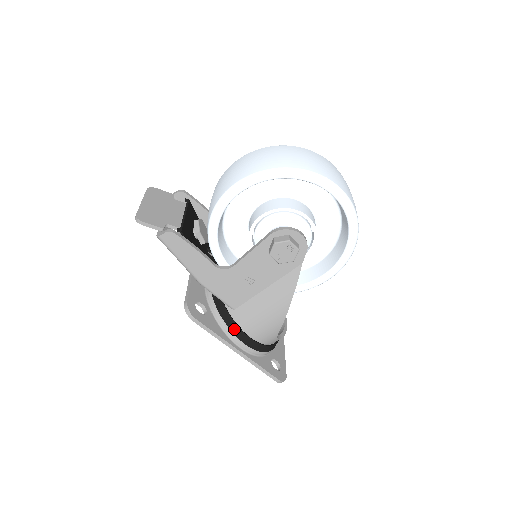
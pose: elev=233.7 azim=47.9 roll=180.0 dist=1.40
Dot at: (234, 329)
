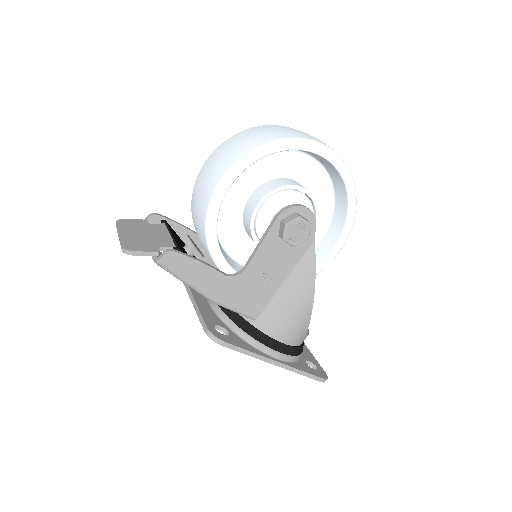
Dot at: (264, 340)
